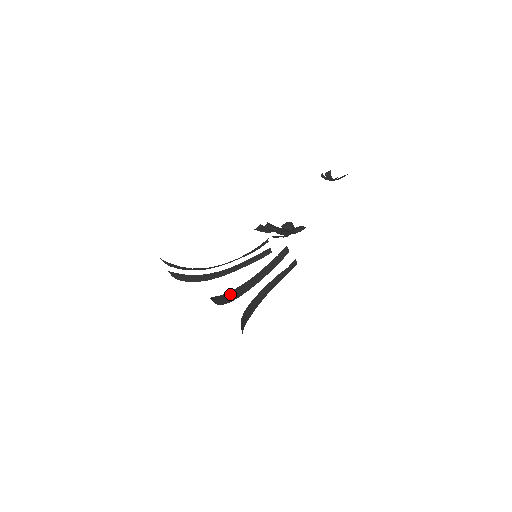
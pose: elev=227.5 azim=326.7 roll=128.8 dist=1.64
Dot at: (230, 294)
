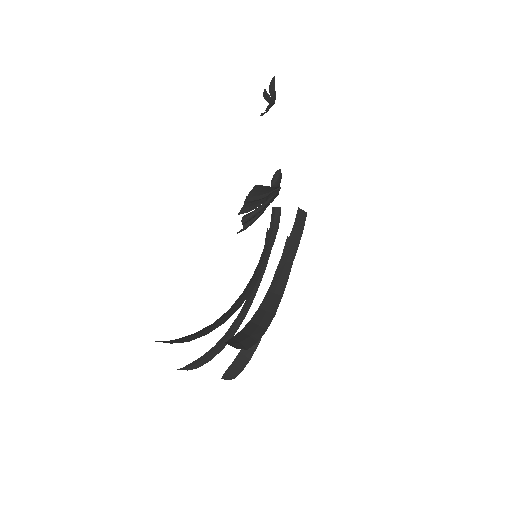
Dot at: (219, 319)
